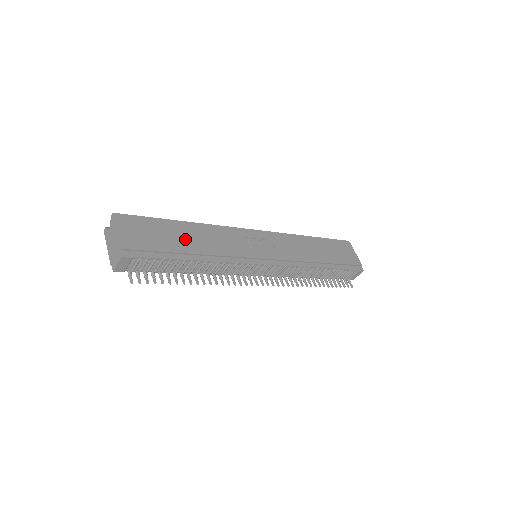
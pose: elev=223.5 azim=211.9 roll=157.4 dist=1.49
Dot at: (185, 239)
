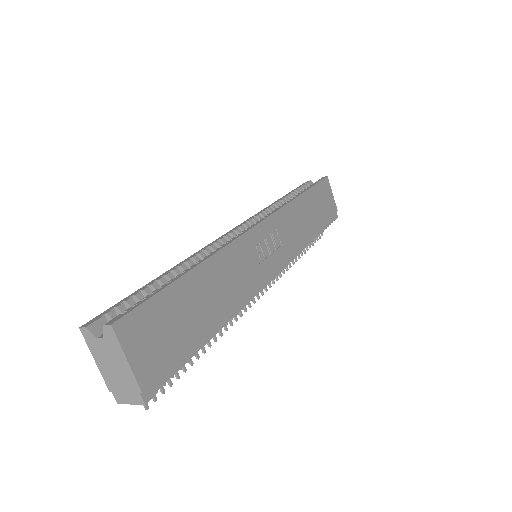
Dot at: (203, 304)
